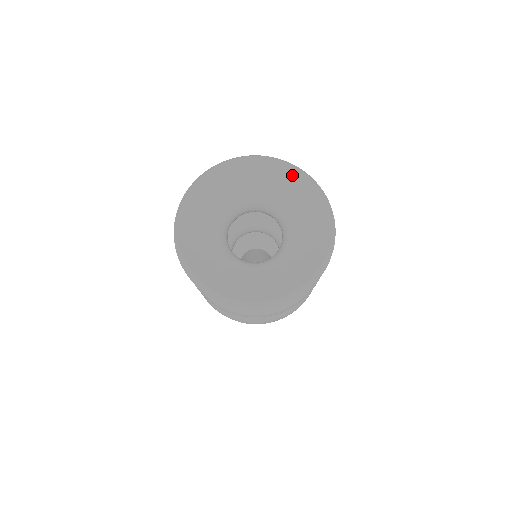
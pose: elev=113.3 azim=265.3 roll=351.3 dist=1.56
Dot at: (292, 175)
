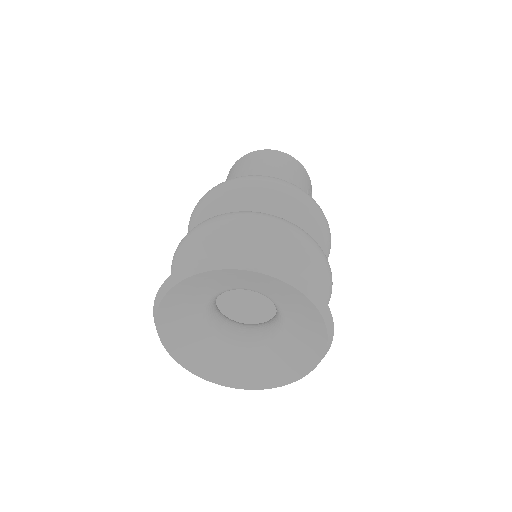
Dot at: (307, 306)
